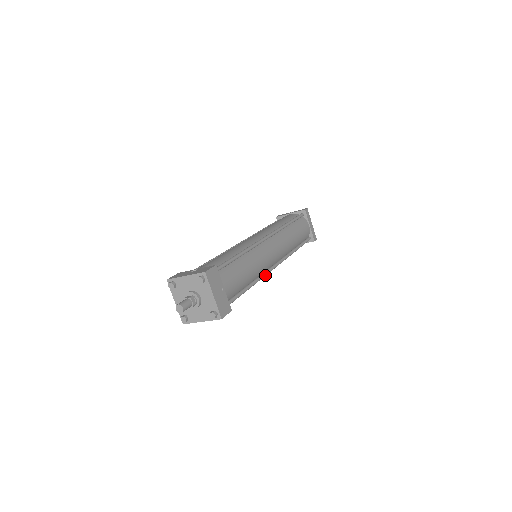
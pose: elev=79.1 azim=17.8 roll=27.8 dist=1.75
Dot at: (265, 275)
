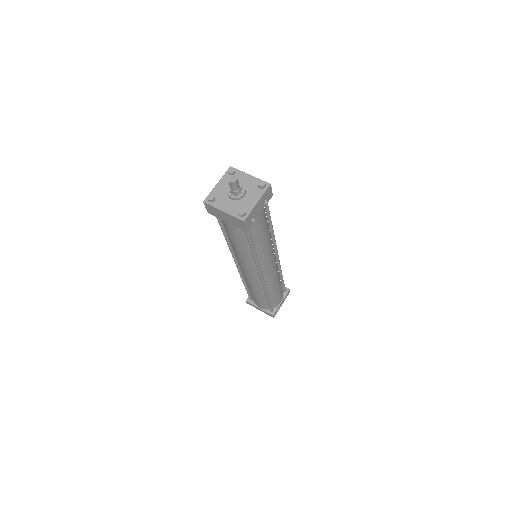
Dot at: (275, 240)
